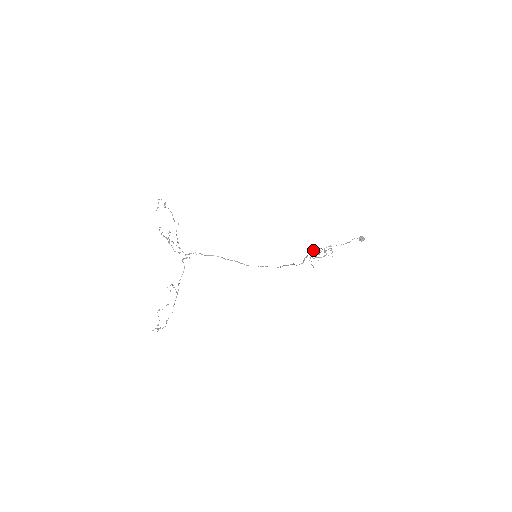
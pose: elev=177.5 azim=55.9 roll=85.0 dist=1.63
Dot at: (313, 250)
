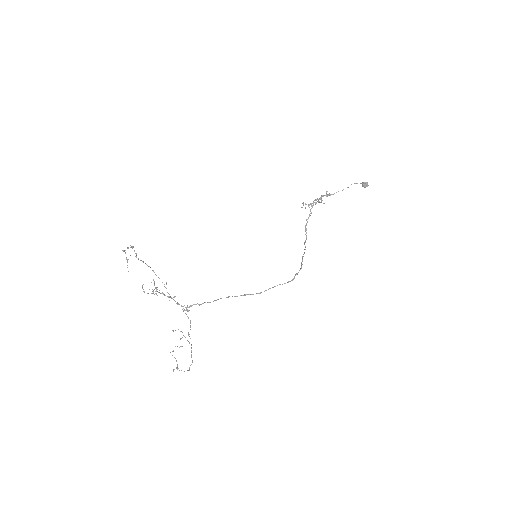
Dot at: (310, 209)
